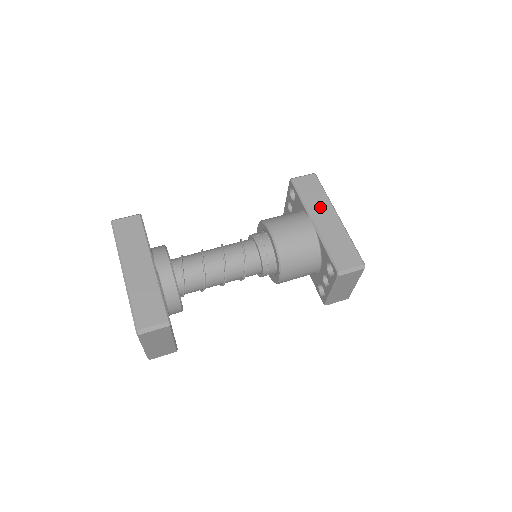
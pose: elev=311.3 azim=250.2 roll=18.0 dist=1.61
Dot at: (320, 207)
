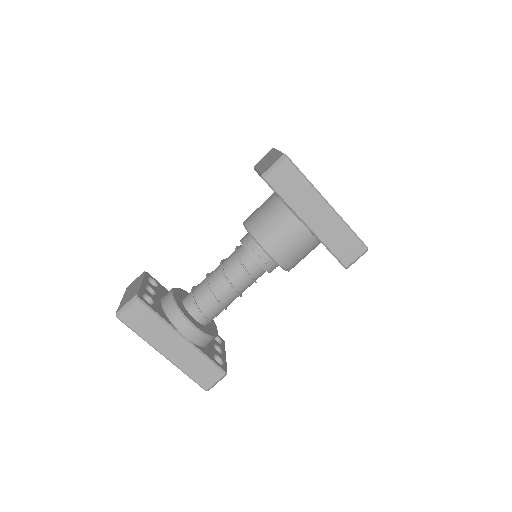
Dot at: (307, 203)
